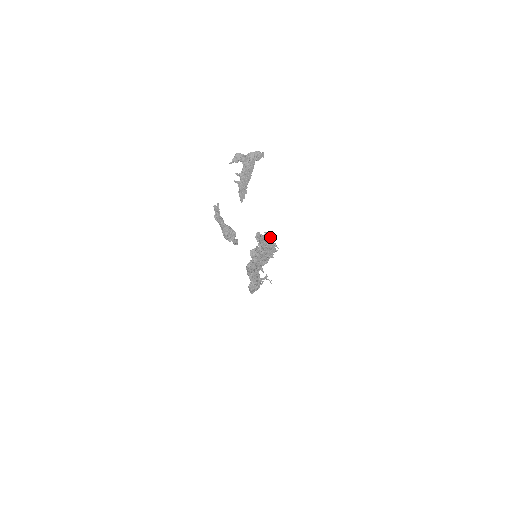
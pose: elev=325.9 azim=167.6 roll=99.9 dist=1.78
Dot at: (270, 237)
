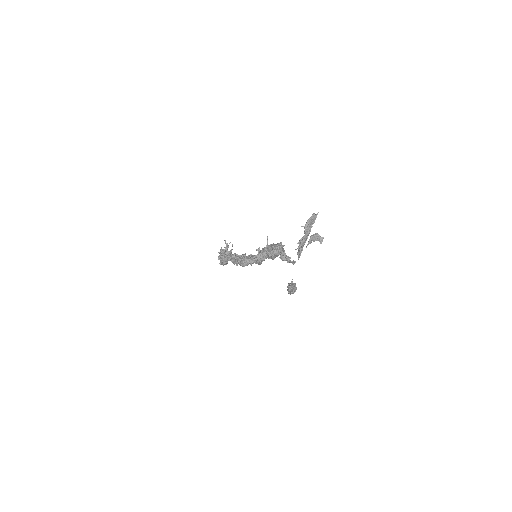
Dot at: (281, 245)
